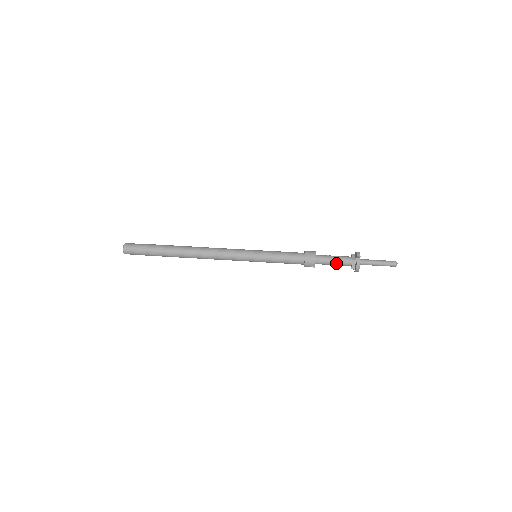
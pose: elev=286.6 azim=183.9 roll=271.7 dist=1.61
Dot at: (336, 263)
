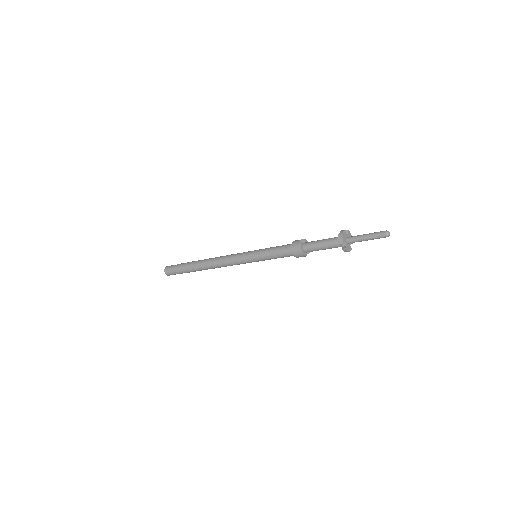
Dot at: (325, 249)
